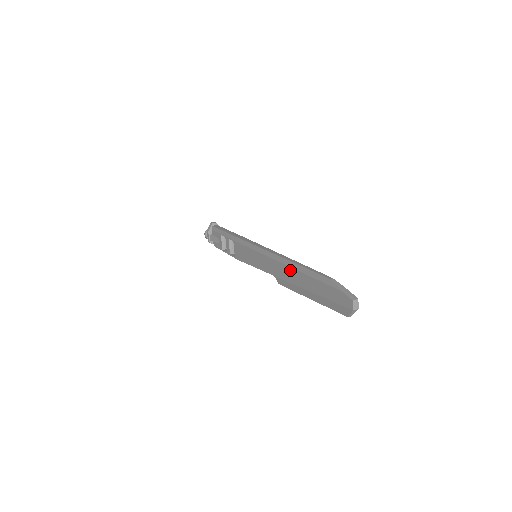
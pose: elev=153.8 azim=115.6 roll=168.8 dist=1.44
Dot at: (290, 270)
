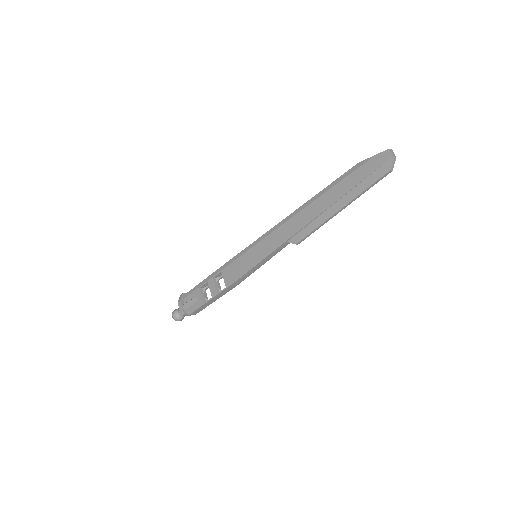
Dot at: (308, 208)
